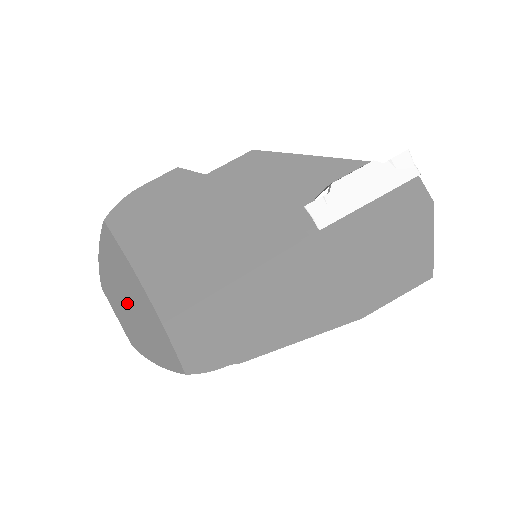
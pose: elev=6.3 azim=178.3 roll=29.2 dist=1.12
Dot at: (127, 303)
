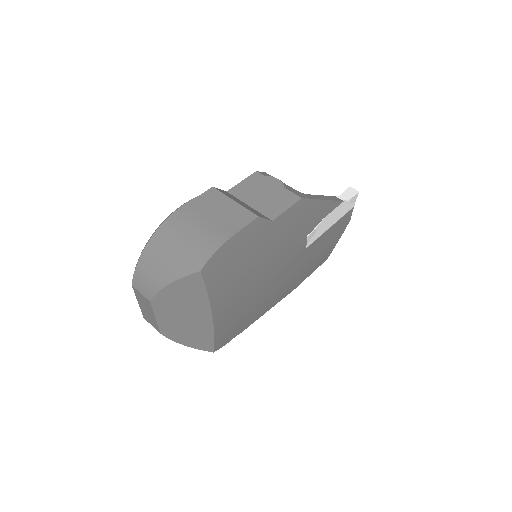
Dot at: (181, 316)
